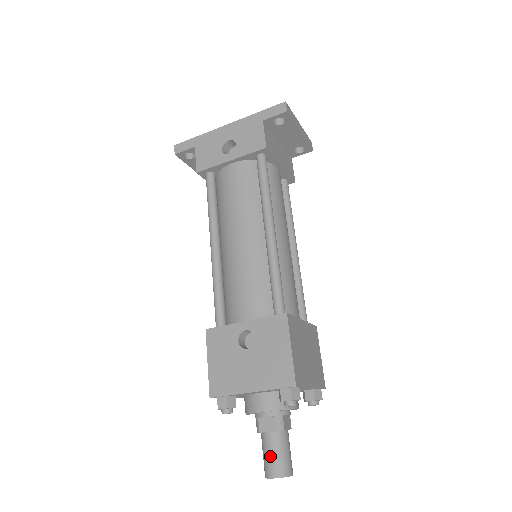
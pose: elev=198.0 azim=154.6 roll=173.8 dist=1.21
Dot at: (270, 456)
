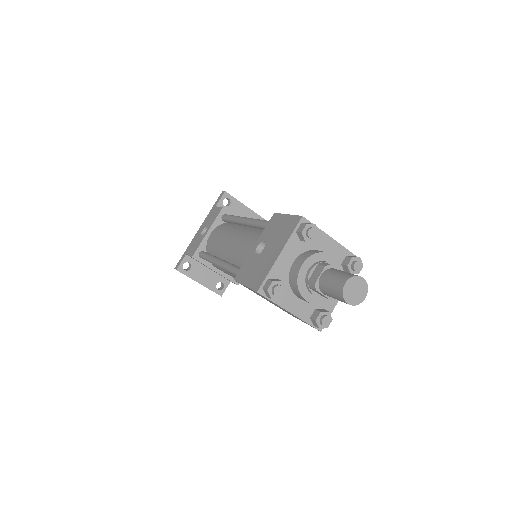
Dot at: (332, 280)
